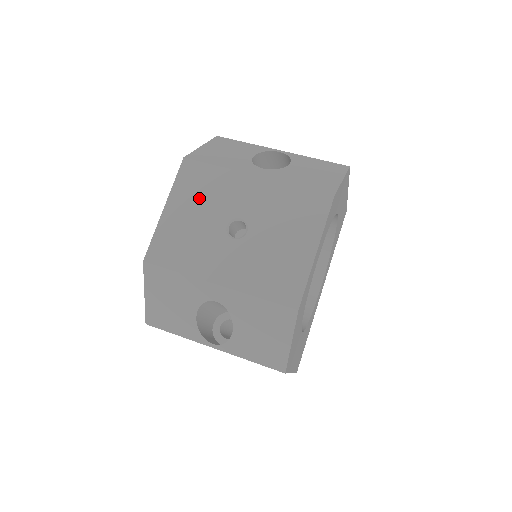
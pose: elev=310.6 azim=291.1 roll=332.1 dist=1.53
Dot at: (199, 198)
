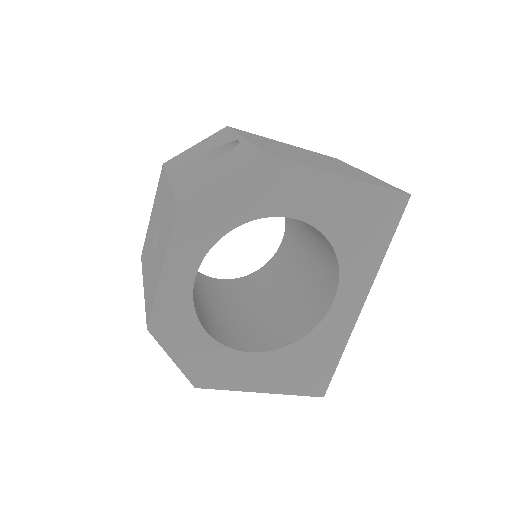
Dot at: (157, 204)
